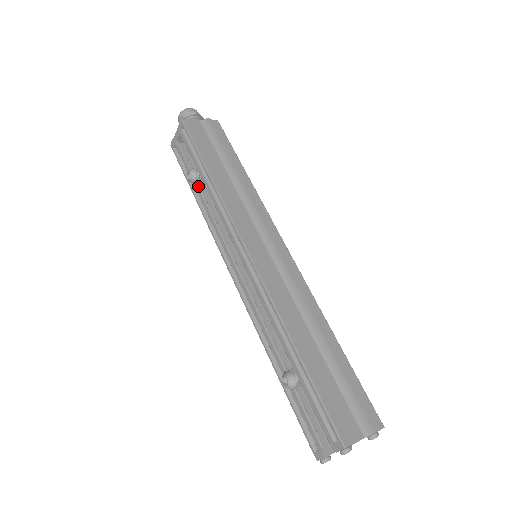
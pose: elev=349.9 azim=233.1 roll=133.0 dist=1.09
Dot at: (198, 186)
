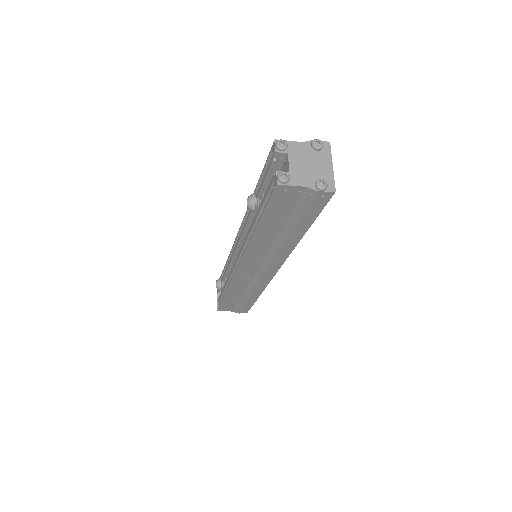
Dot at: (224, 286)
